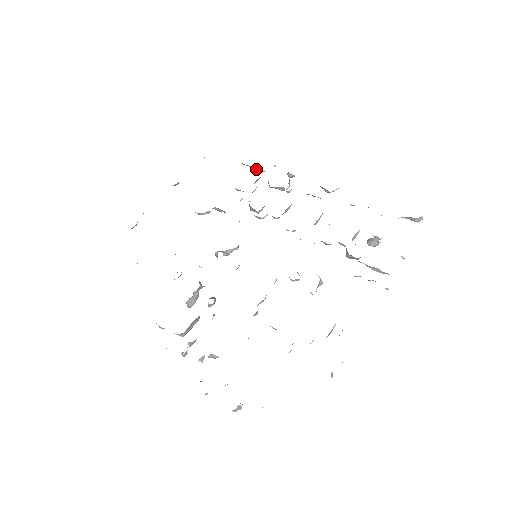
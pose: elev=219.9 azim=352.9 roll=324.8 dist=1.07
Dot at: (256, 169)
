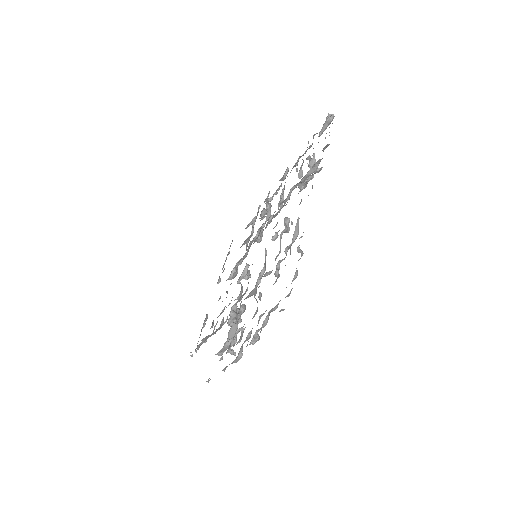
Dot at: (252, 222)
